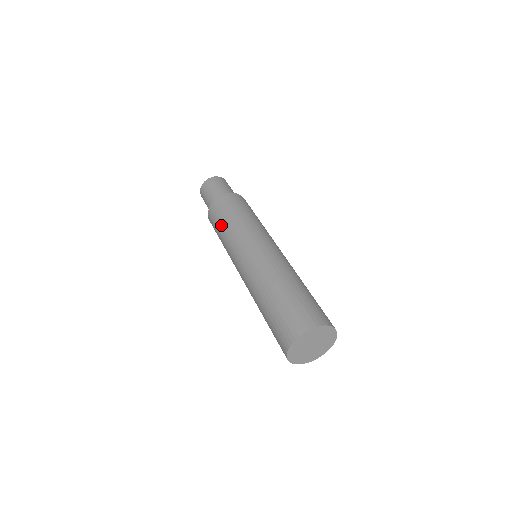
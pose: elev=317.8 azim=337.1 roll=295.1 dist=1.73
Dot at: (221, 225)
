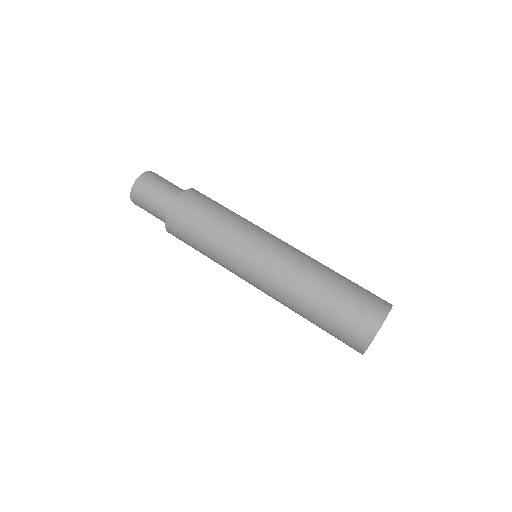
Dot at: occluded
